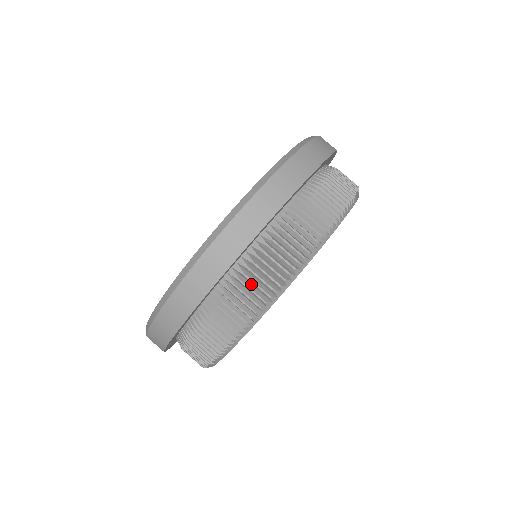
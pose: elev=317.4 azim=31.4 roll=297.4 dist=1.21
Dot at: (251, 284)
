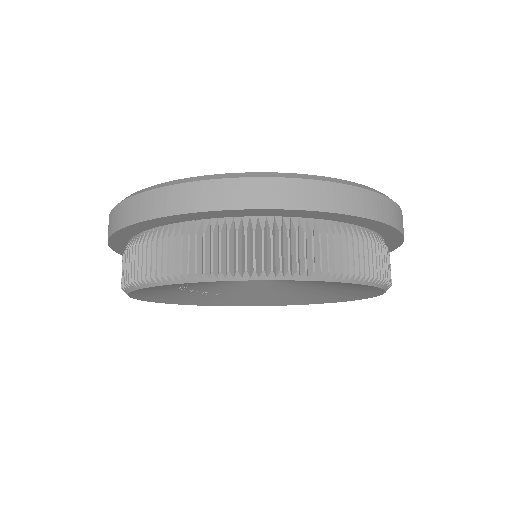
Dot at: (149, 255)
